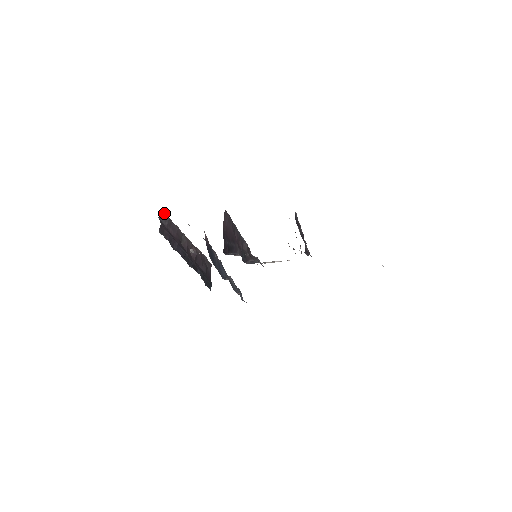
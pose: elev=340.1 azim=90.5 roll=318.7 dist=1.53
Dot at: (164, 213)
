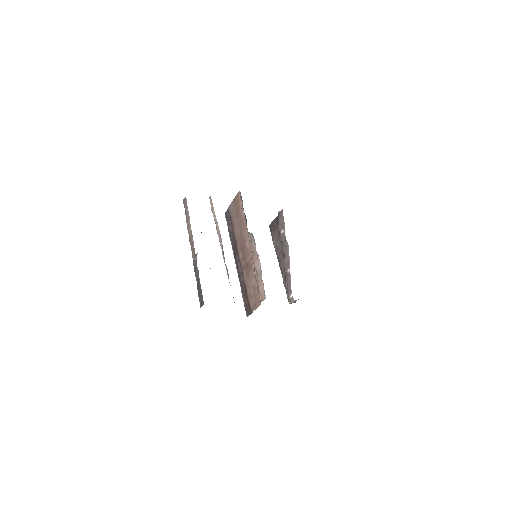
Dot at: occluded
